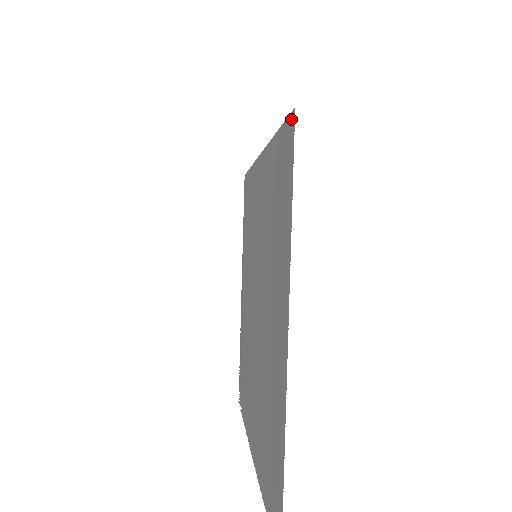
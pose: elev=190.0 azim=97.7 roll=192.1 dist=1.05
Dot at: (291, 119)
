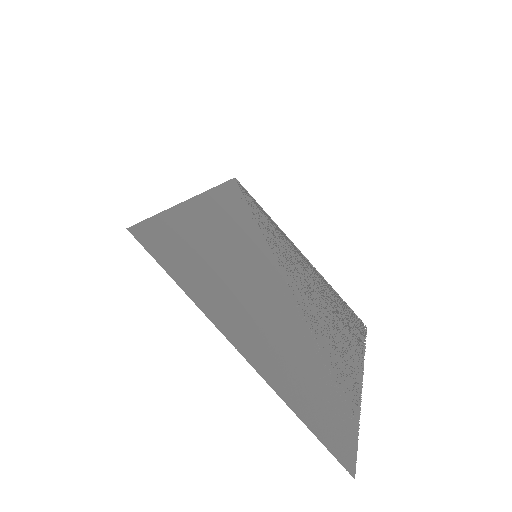
Dot at: (136, 230)
